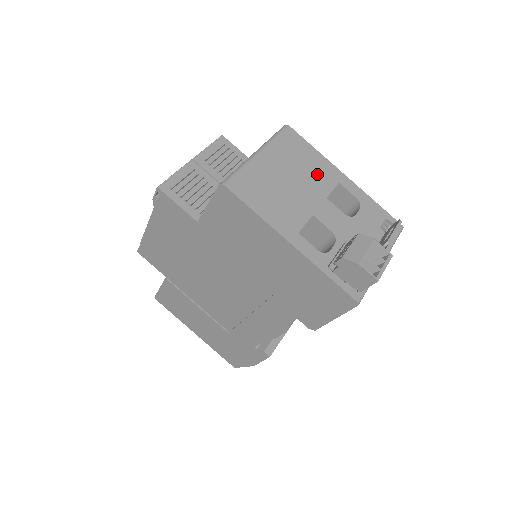
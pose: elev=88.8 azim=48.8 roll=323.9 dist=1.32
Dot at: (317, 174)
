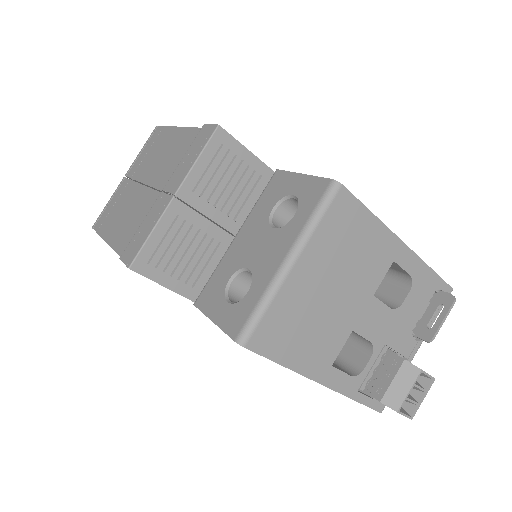
Dot at: (368, 261)
